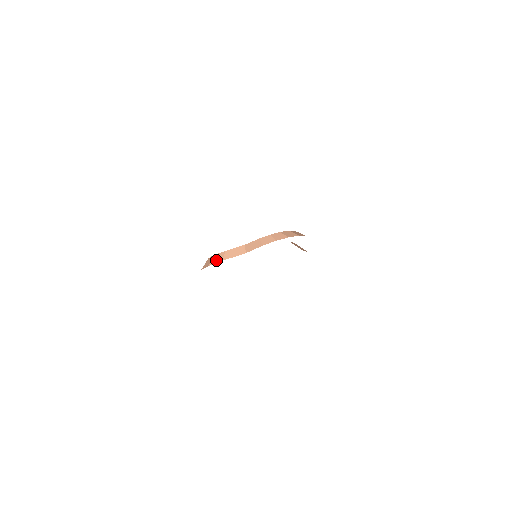
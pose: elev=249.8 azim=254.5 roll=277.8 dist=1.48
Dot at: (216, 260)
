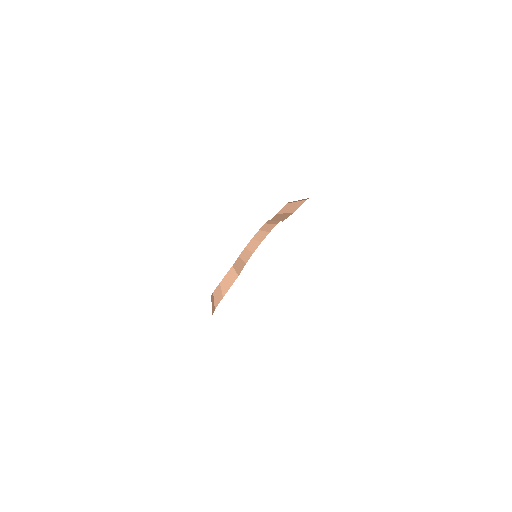
Dot at: (217, 299)
